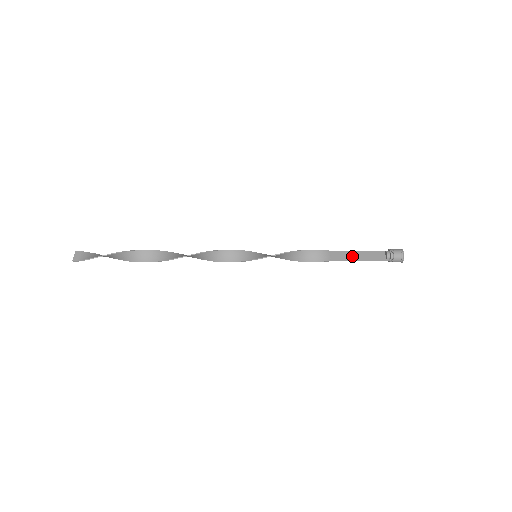
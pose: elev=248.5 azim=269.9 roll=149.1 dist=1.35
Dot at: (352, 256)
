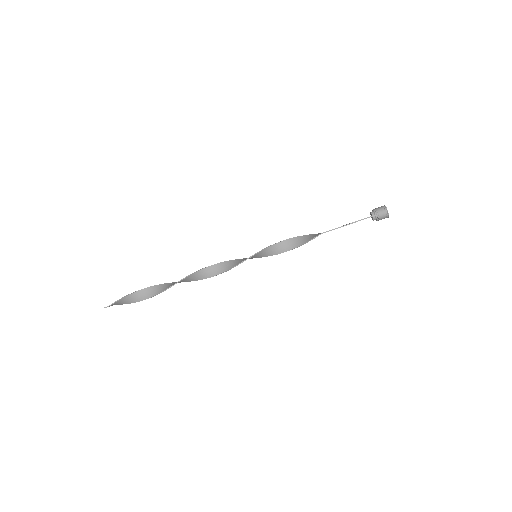
Dot at: occluded
